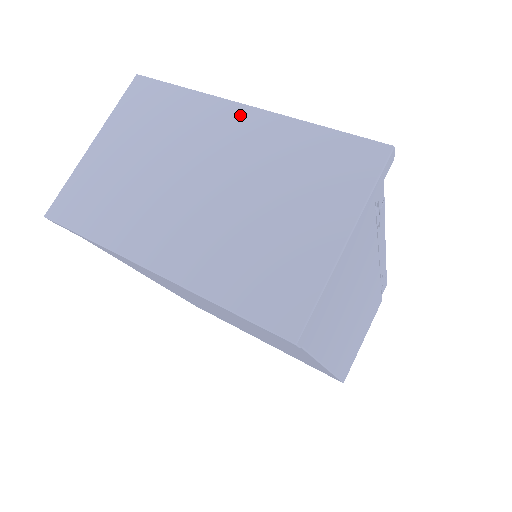
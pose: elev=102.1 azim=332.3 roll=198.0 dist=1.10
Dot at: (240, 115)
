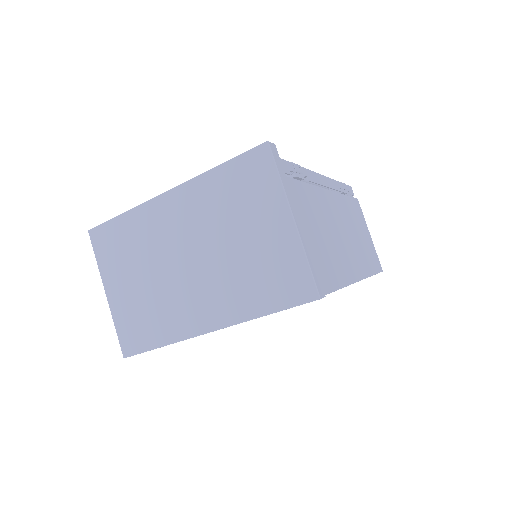
Dot at: (169, 201)
